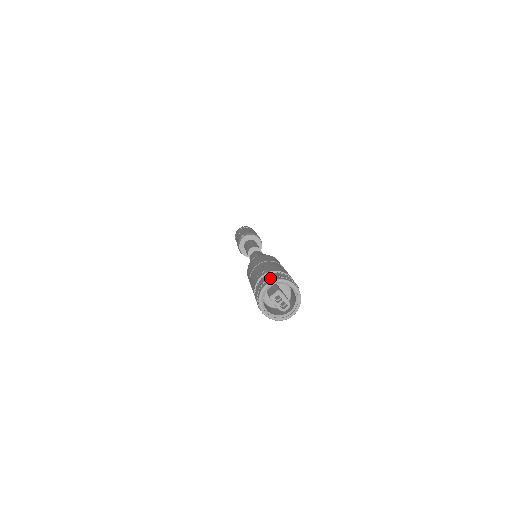
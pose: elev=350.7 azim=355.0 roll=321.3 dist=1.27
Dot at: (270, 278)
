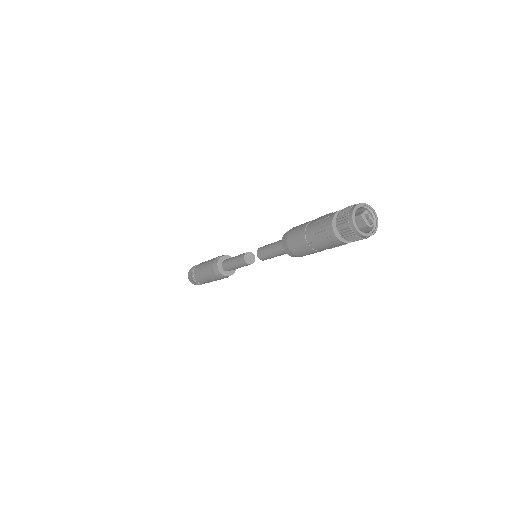
Dot at: (354, 204)
